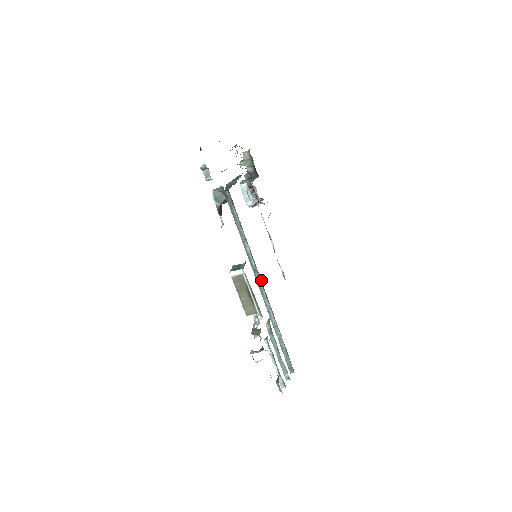
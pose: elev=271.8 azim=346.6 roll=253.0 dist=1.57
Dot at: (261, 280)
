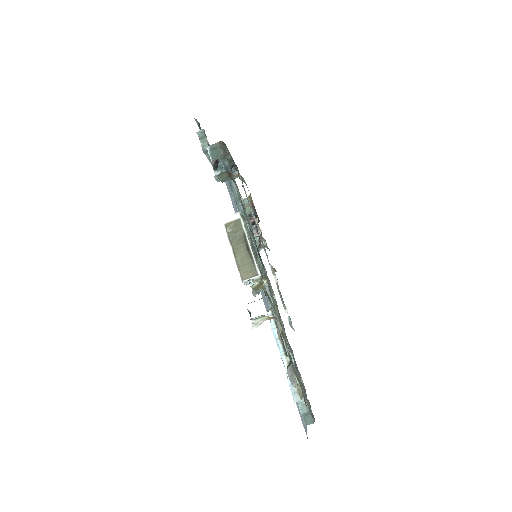
Dot at: (263, 265)
